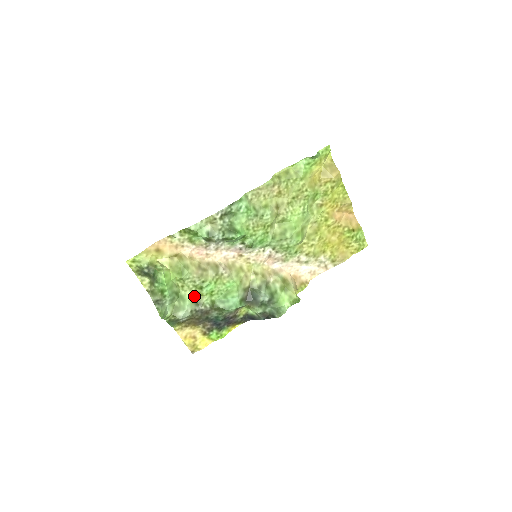
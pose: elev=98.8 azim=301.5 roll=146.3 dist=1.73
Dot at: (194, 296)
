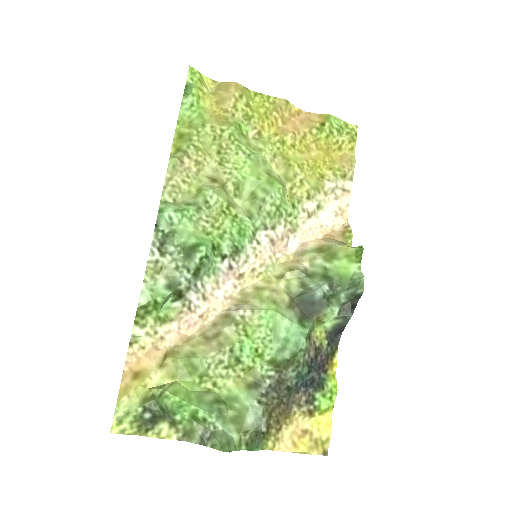
Dot at: (242, 380)
